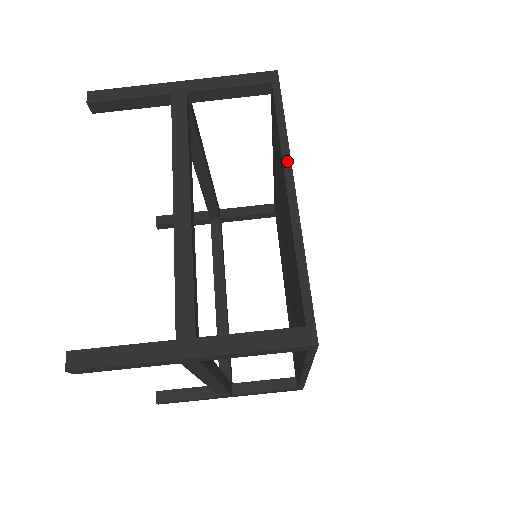
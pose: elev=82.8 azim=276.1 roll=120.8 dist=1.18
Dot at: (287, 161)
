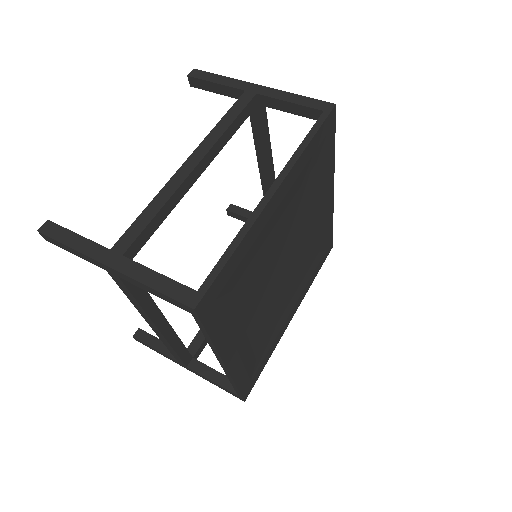
Dot at: occluded
